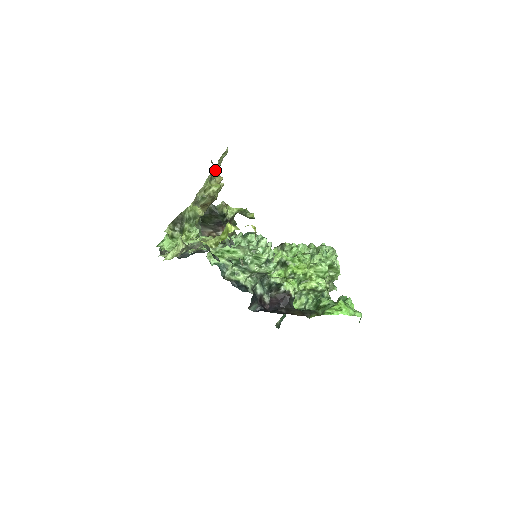
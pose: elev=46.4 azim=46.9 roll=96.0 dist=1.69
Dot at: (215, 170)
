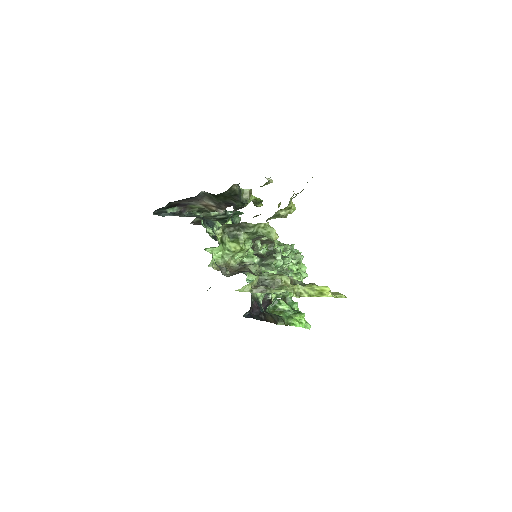
Dot at: (301, 191)
